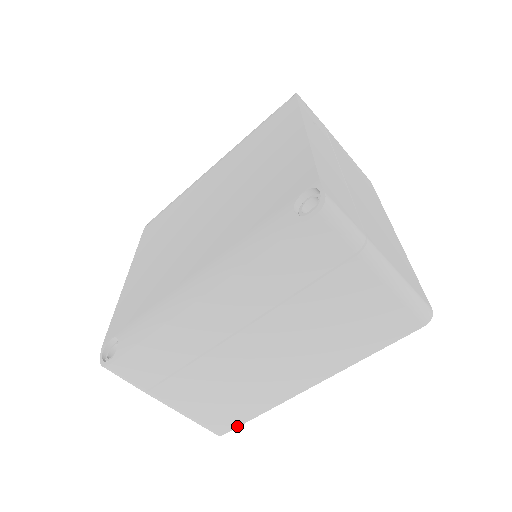
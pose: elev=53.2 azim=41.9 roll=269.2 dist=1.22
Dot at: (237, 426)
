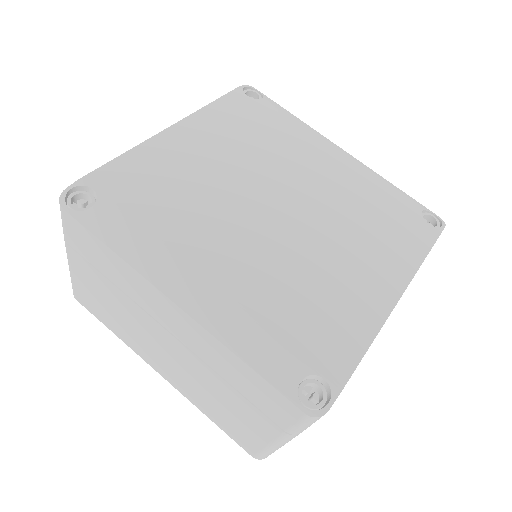
Dot at: (91, 312)
